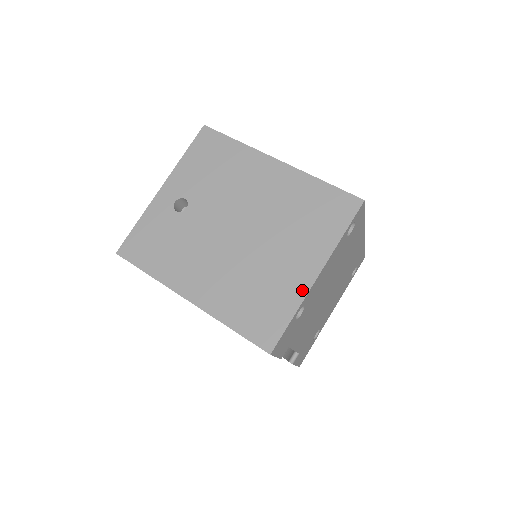
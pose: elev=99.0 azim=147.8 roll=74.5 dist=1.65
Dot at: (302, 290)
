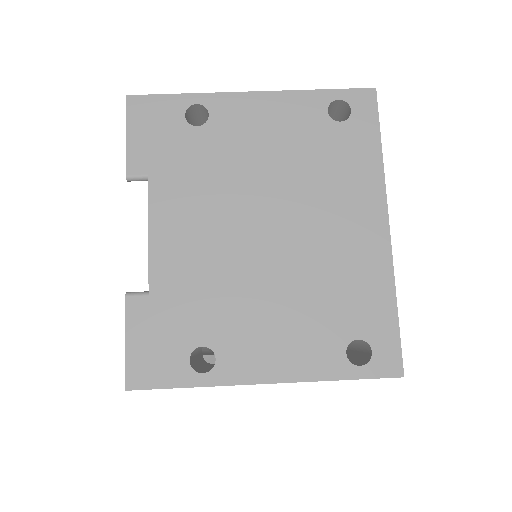
Dot at: occluded
